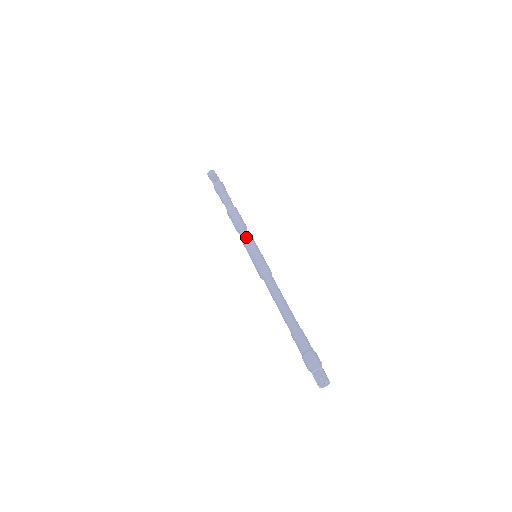
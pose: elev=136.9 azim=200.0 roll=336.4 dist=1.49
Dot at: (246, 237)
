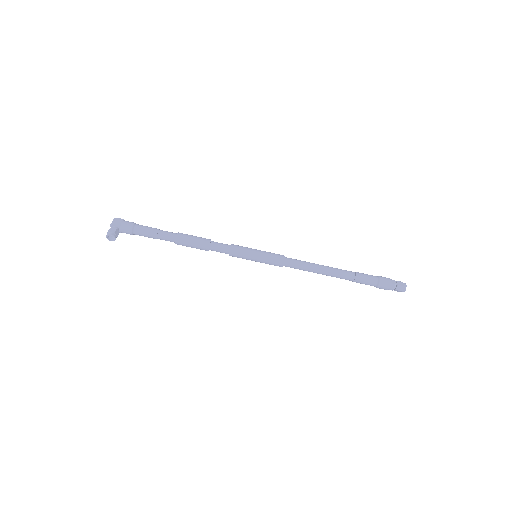
Dot at: (230, 254)
